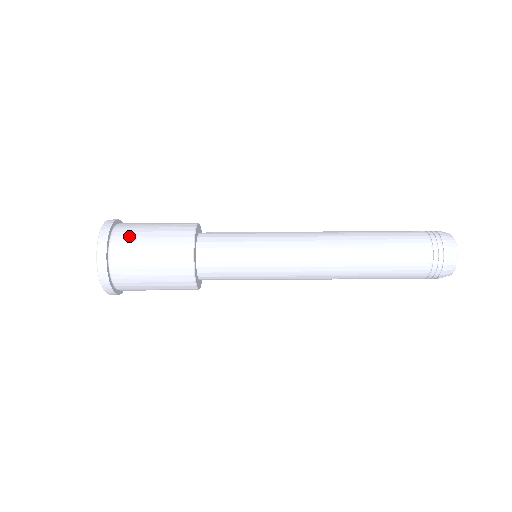
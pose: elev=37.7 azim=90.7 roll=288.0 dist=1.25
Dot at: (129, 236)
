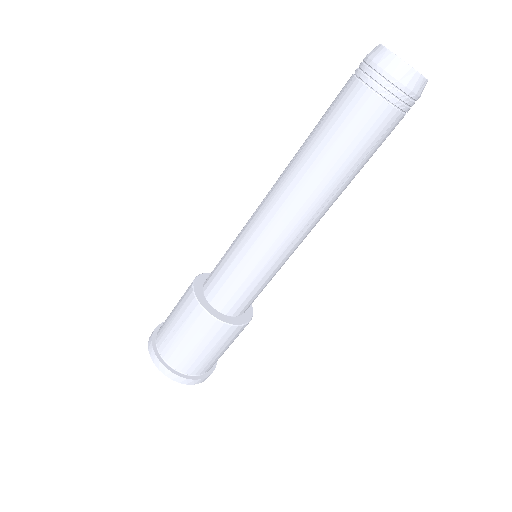
Dot at: occluded
